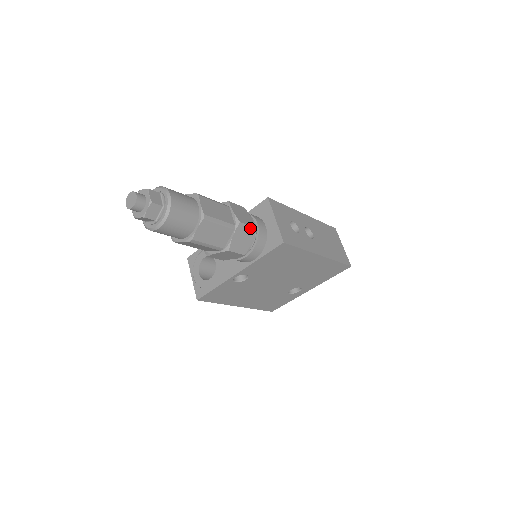
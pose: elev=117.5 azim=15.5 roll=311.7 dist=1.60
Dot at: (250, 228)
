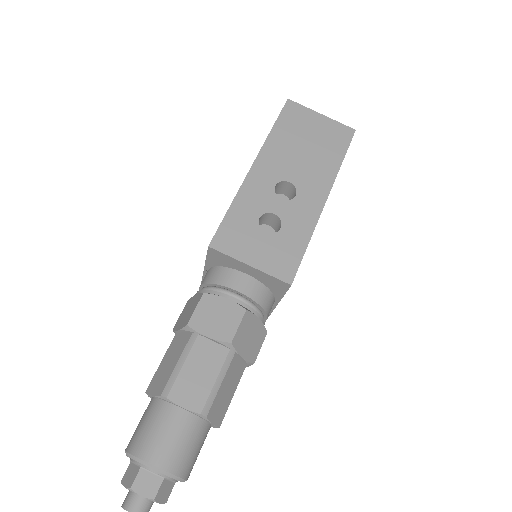
Dot at: (243, 321)
